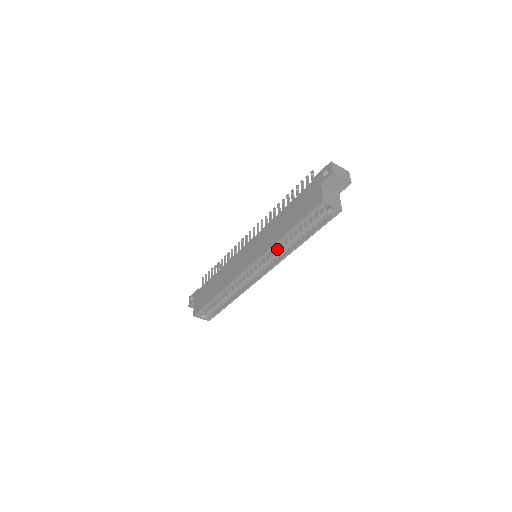
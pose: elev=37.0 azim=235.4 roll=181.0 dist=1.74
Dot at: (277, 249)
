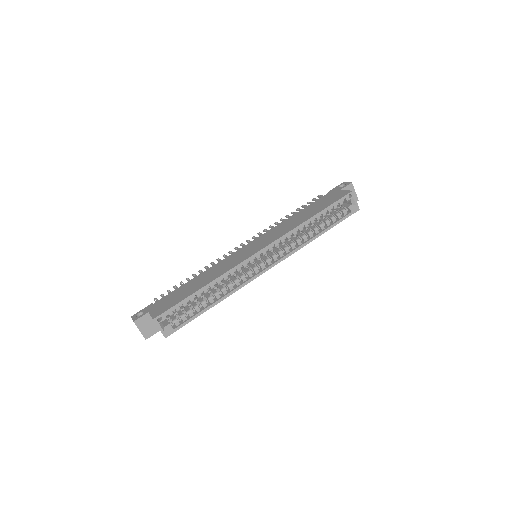
Dot at: (290, 242)
